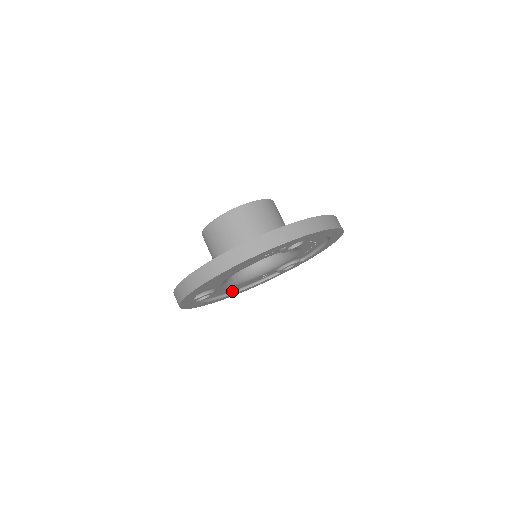
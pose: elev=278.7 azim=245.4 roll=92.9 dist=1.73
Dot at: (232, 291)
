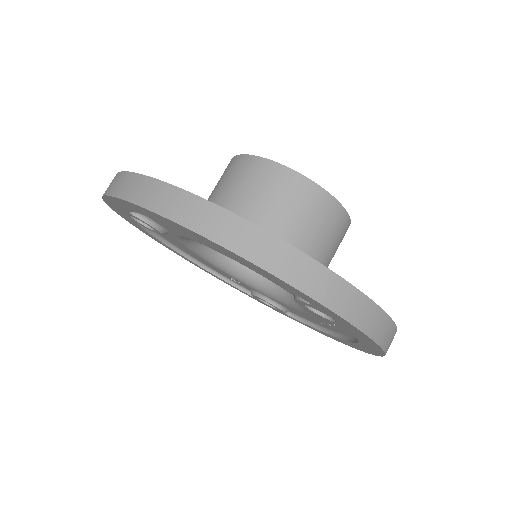
Dot at: occluded
